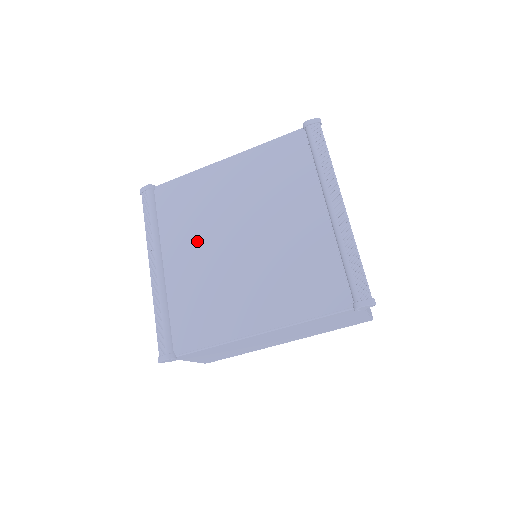
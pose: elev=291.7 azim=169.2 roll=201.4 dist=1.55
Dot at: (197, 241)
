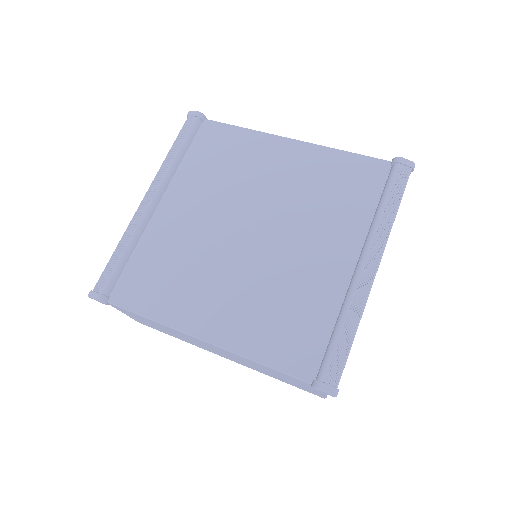
Dot at: (207, 202)
